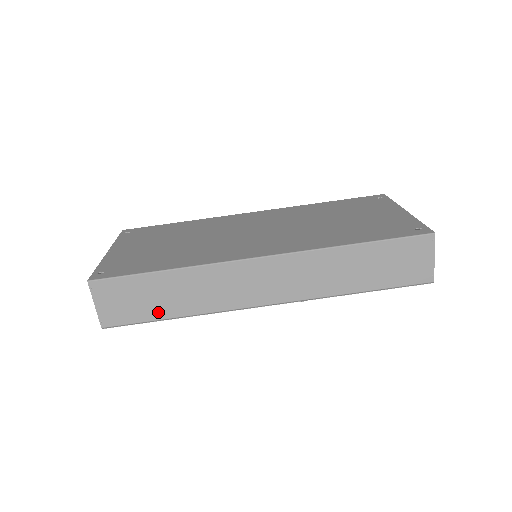
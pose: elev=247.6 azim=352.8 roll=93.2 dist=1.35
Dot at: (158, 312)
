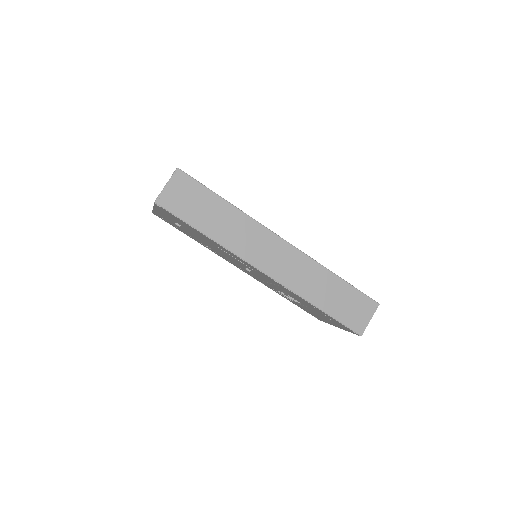
Dot at: (199, 222)
